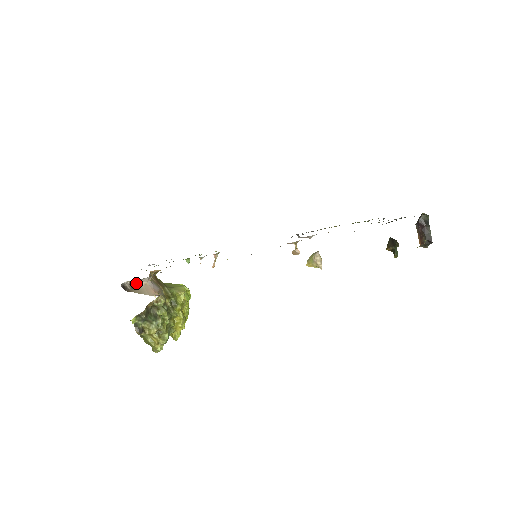
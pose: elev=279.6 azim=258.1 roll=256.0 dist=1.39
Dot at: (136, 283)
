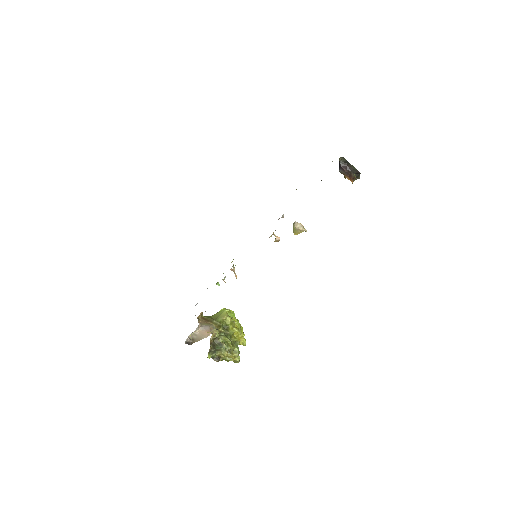
Dot at: (193, 335)
